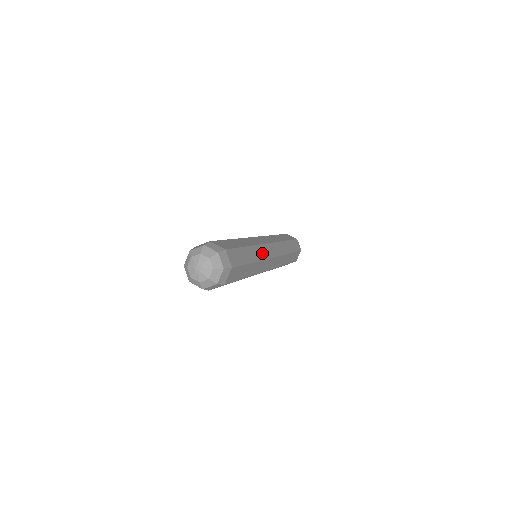
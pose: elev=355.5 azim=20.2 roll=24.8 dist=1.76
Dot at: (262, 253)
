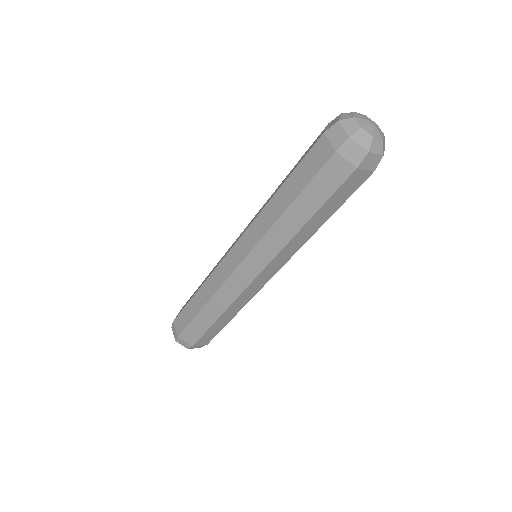
Dot at: occluded
